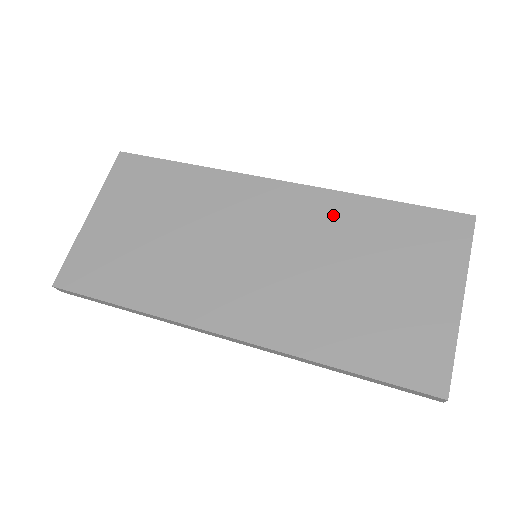
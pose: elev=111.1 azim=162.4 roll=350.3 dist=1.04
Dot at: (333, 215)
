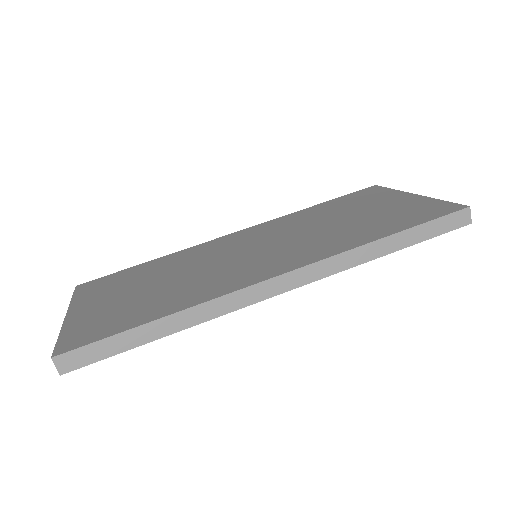
Dot at: (292, 220)
